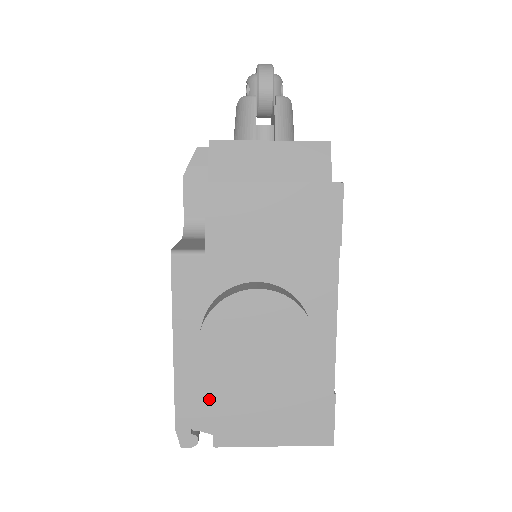
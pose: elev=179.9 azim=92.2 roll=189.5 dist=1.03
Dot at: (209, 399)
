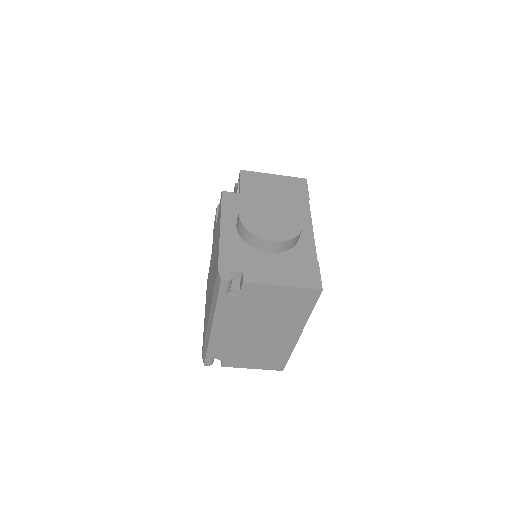
Dot at: (241, 255)
